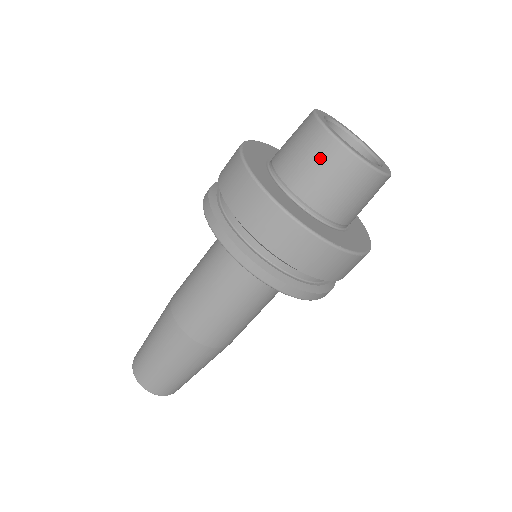
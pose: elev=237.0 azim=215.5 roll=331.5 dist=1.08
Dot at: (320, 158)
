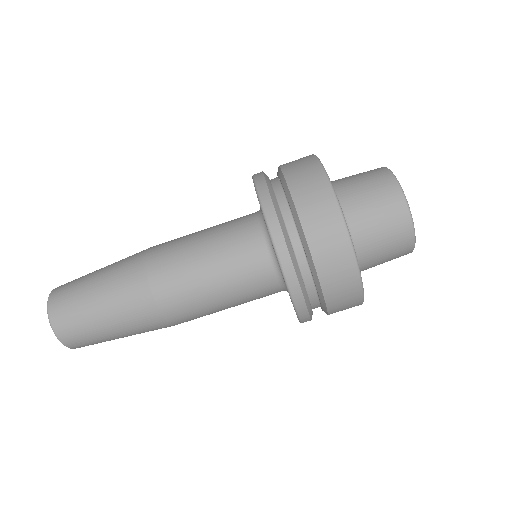
Dot at: (391, 226)
